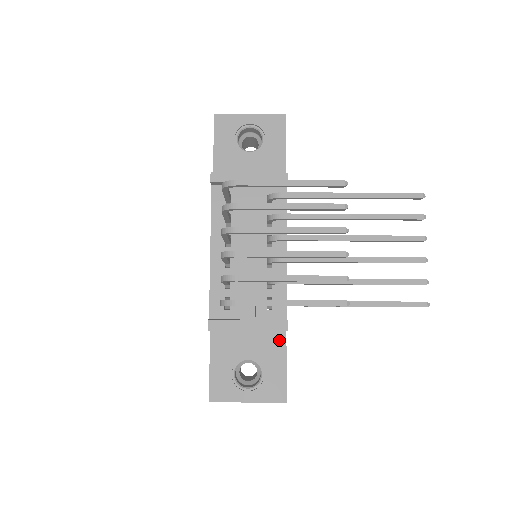
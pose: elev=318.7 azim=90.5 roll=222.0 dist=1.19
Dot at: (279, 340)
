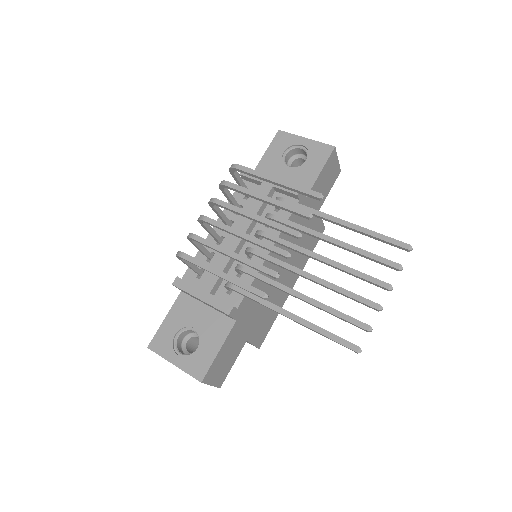
Dot at: (226, 326)
